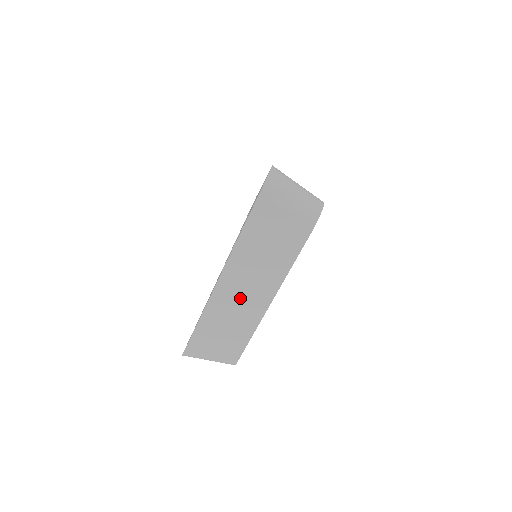
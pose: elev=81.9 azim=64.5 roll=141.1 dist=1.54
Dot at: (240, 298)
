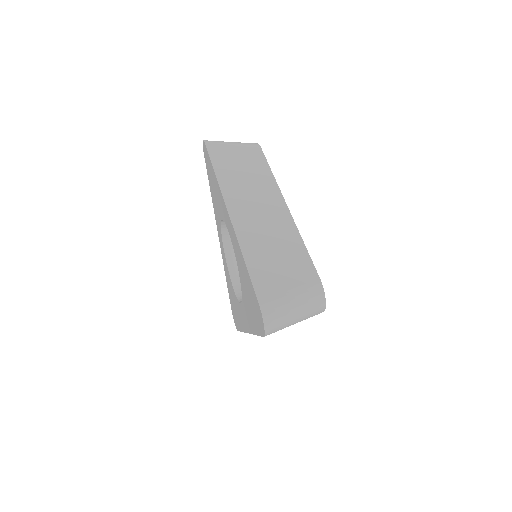
Dot at: (260, 217)
